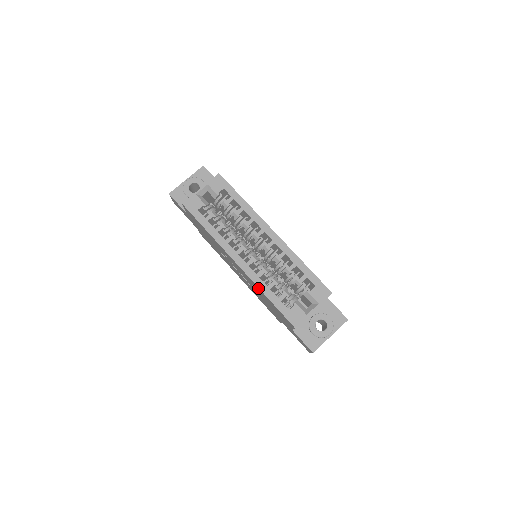
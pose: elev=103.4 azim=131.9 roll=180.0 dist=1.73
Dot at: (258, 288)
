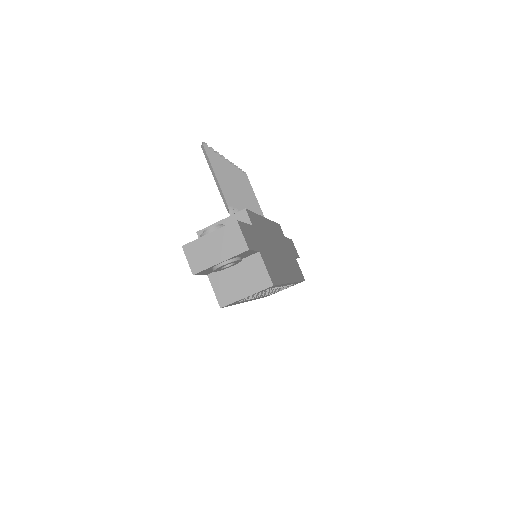
Dot at: occluded
